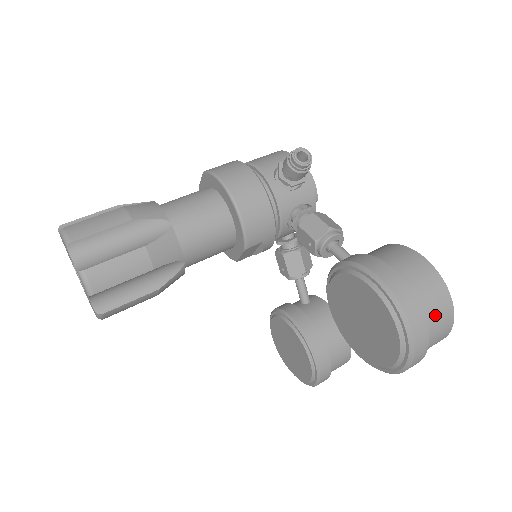
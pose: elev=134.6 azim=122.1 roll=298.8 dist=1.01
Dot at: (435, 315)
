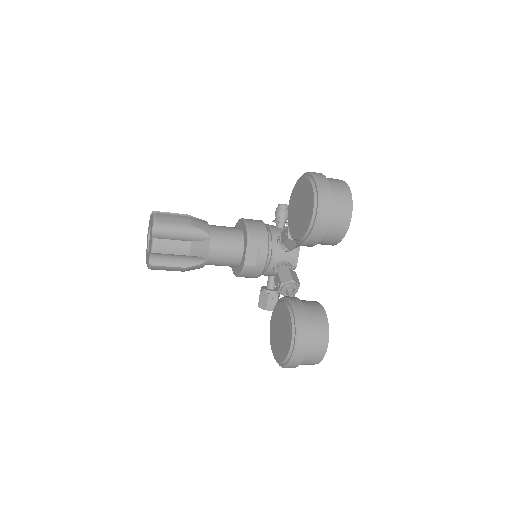
Dot at: (335, 183)
